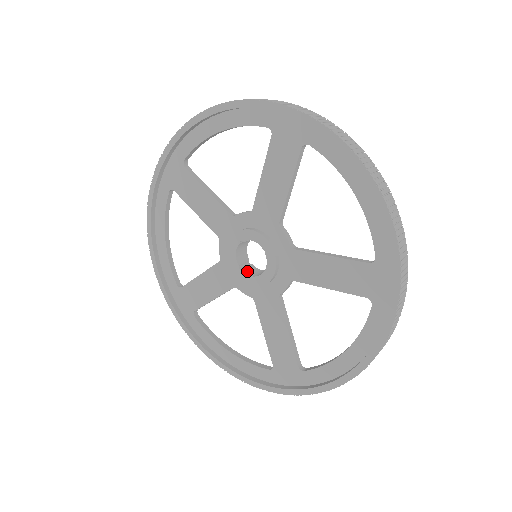
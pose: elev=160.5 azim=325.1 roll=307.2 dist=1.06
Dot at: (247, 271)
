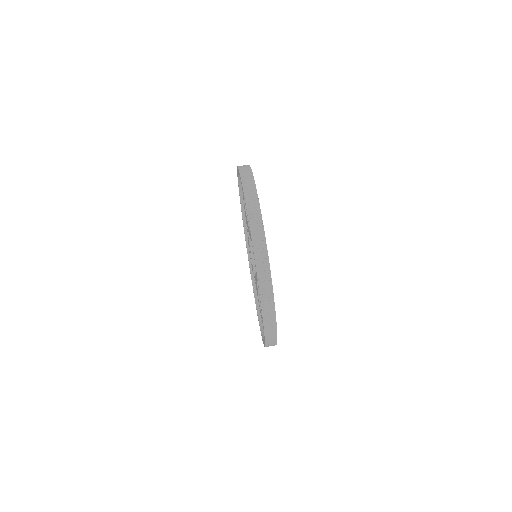
Dot at: occluded
